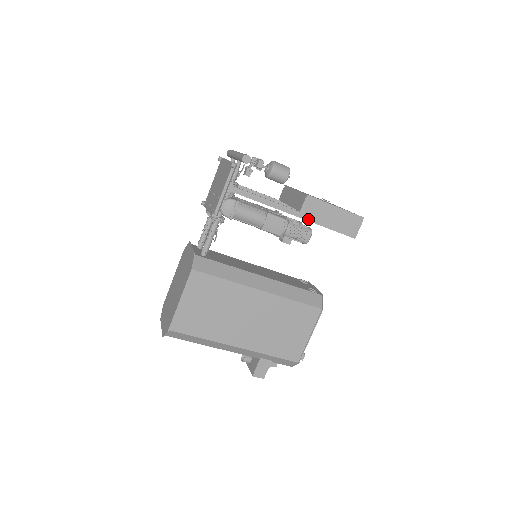
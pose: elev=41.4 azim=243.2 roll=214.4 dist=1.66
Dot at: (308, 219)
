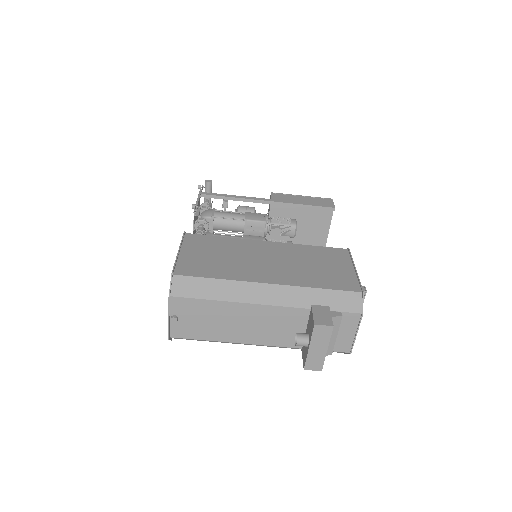
Dot at: (282, 202)
